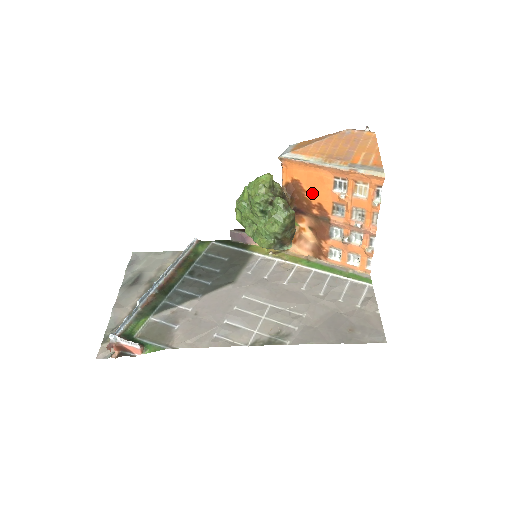
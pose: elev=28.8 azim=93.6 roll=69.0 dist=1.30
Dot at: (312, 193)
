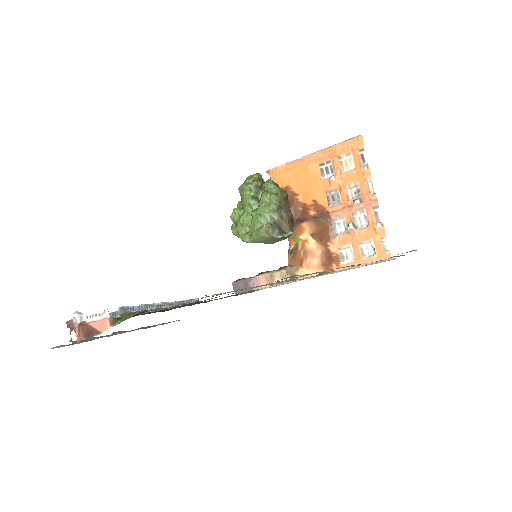
Dot at: (304, 193)
